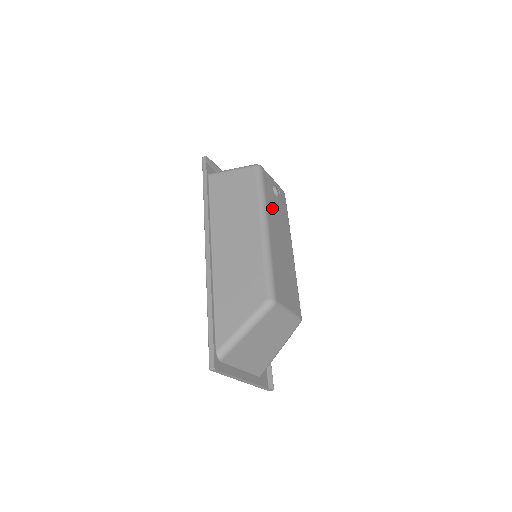
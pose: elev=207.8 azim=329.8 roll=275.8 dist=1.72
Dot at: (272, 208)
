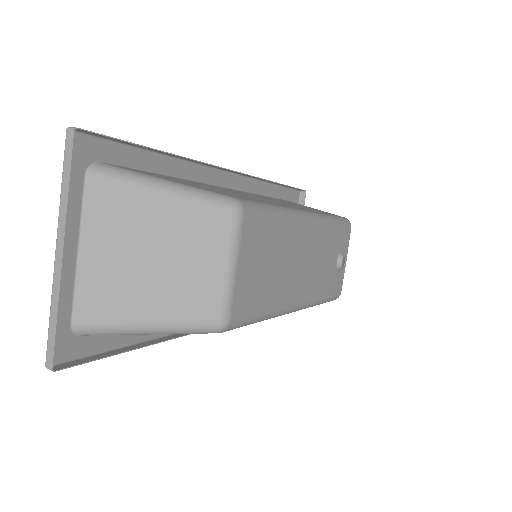
Dot at: (327, 242)
